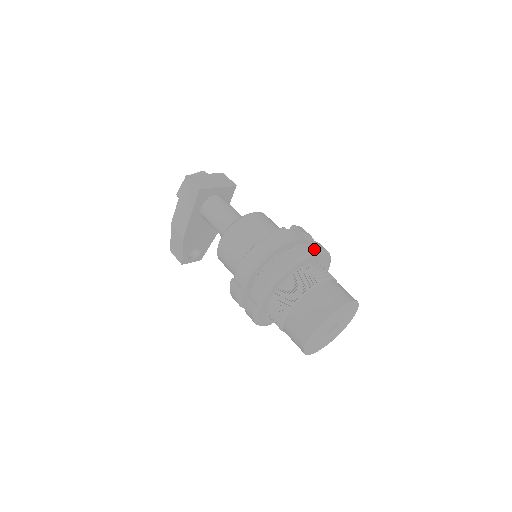
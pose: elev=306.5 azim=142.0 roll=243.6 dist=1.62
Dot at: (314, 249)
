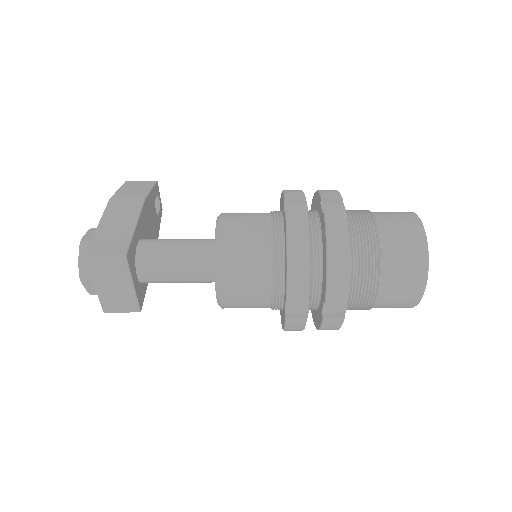
Dot at: (339, 302)
